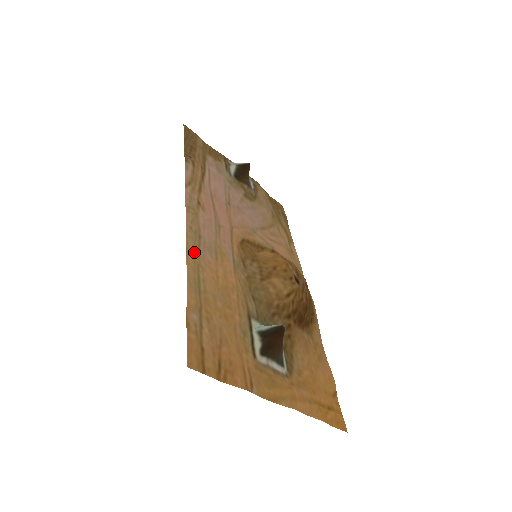
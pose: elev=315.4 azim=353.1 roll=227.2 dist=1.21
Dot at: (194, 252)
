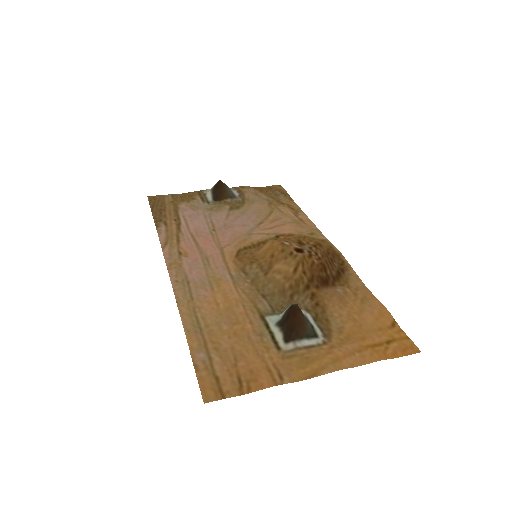
Dot at: (186, 300)
